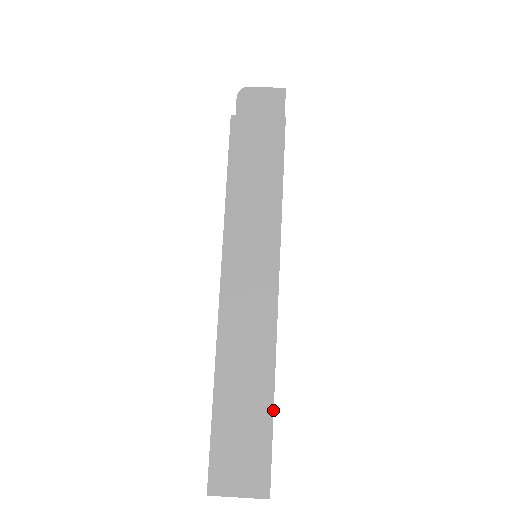
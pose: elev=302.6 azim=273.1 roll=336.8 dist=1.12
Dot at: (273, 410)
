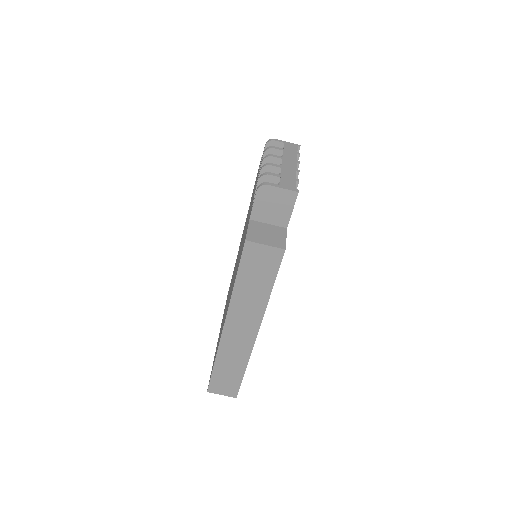
Dot at: occluded
